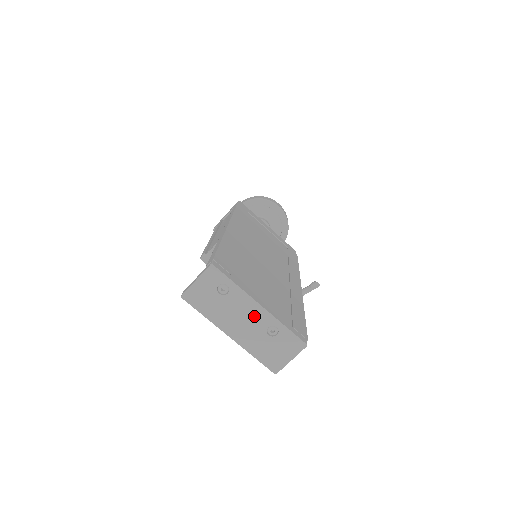
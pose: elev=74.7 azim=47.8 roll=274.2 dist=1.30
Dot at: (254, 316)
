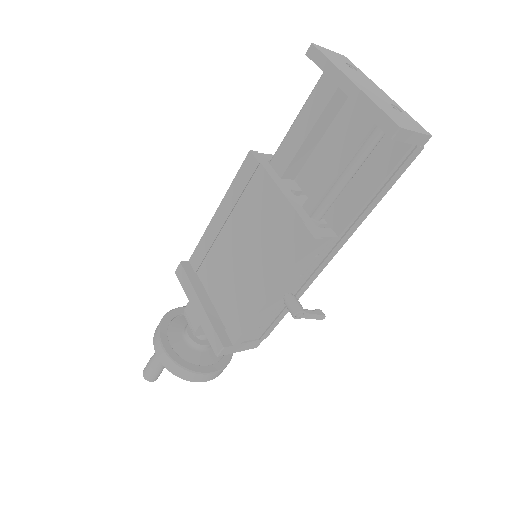
Dot at: (378, 92)
